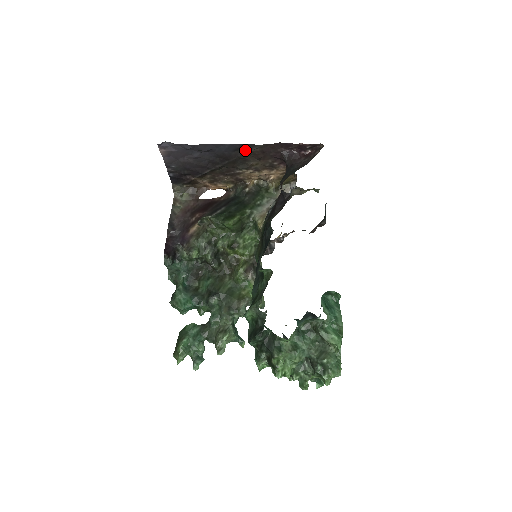
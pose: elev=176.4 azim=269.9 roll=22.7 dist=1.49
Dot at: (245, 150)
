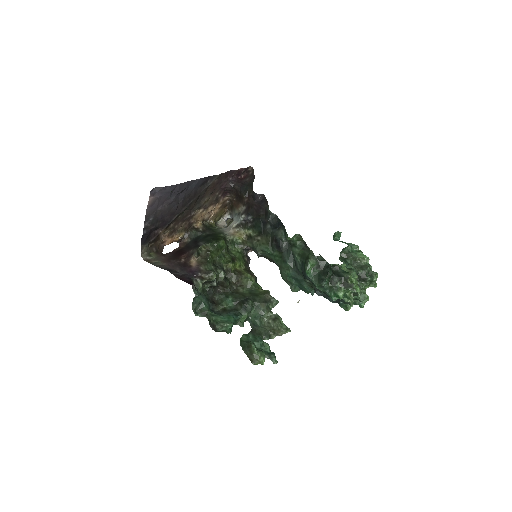
Dot at: (207, 184)
